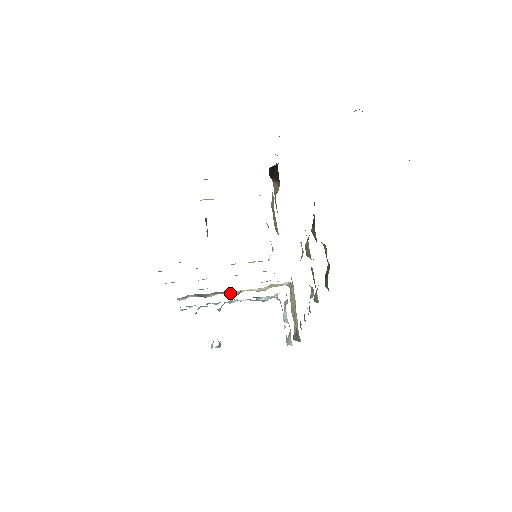
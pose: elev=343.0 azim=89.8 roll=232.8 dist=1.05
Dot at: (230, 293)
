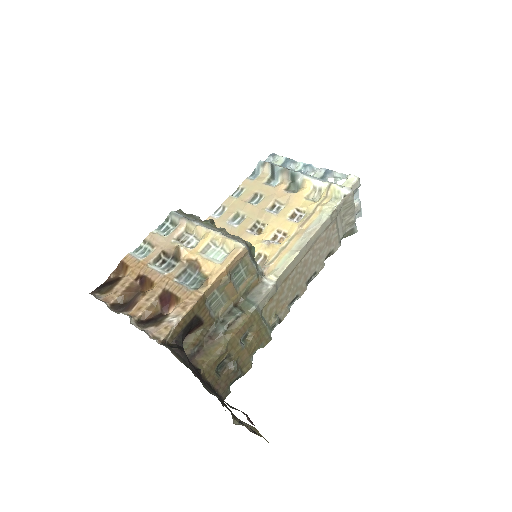
Dot at: (293, 183)
